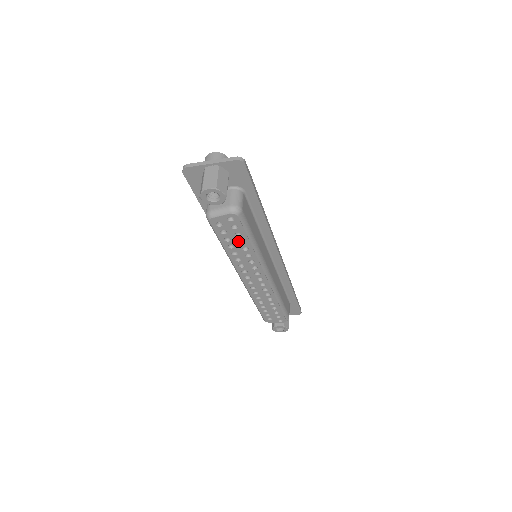
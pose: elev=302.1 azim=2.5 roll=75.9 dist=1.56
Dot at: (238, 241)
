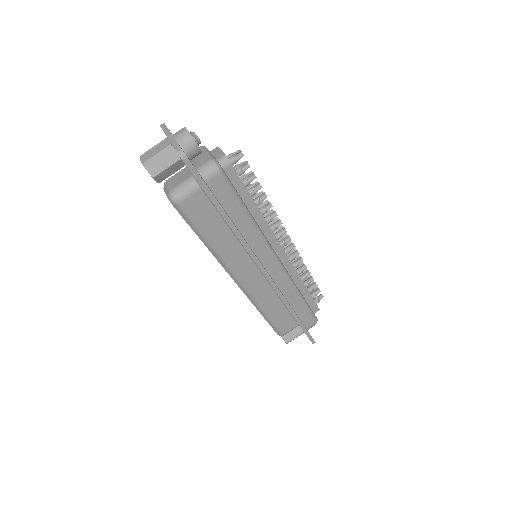
Dot at: occluded
